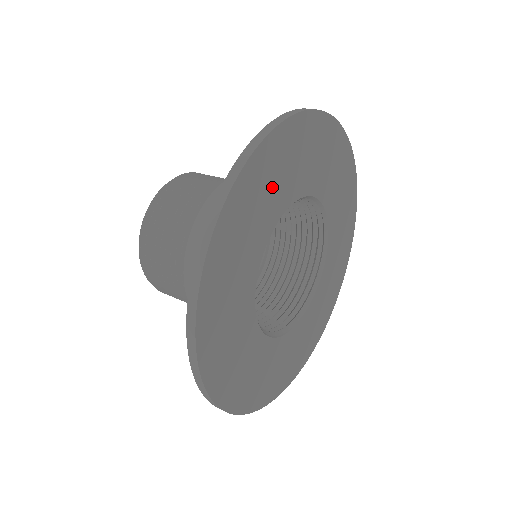
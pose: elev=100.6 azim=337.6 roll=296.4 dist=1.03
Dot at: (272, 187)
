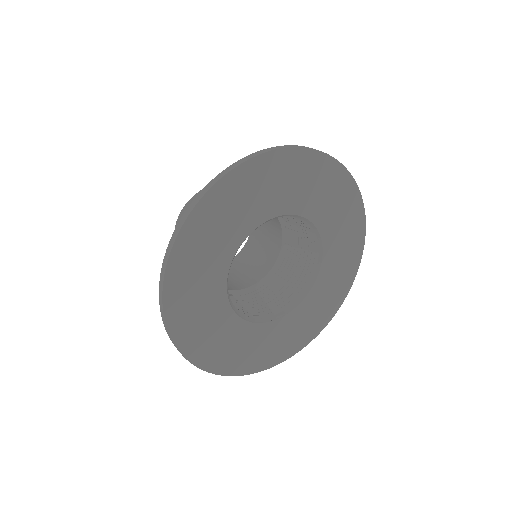
Dot at: (250, 200)
